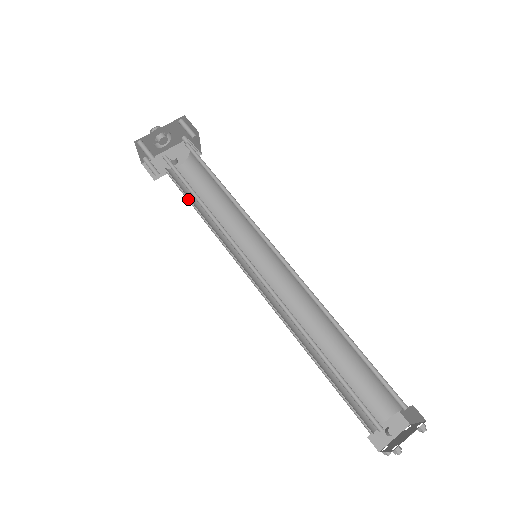
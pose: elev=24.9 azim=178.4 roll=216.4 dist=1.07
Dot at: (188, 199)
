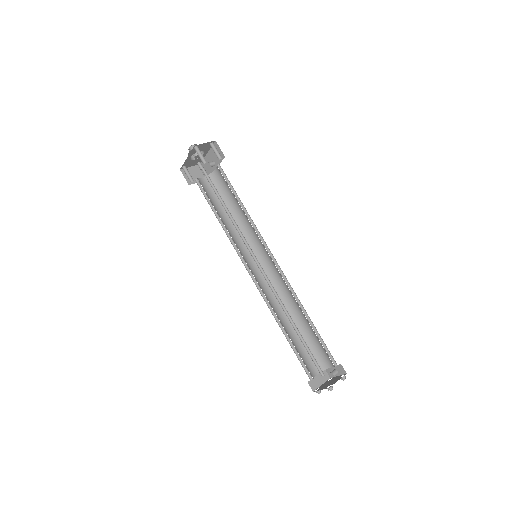
Dot at: (225, 198)
